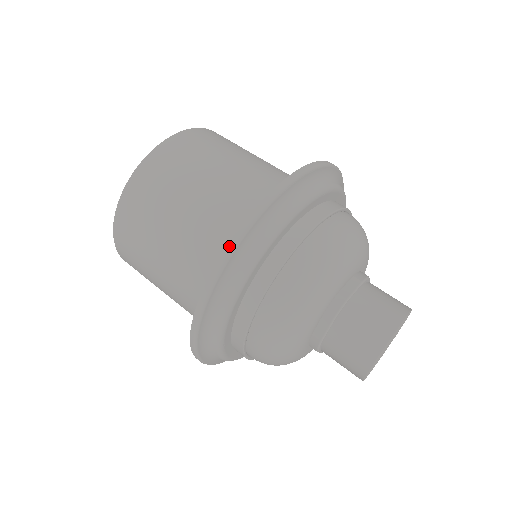
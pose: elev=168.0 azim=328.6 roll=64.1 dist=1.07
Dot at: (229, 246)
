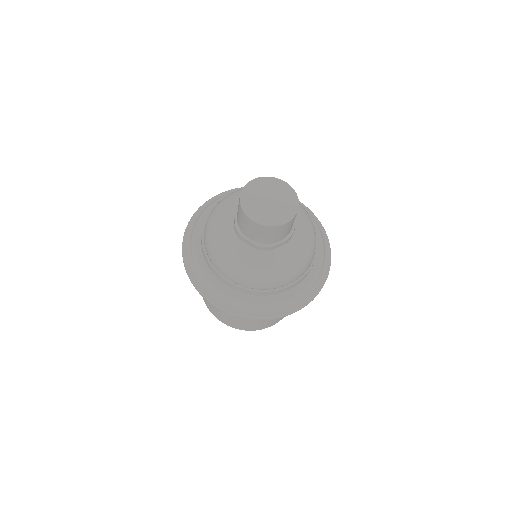
Dot at: (191, 218)
